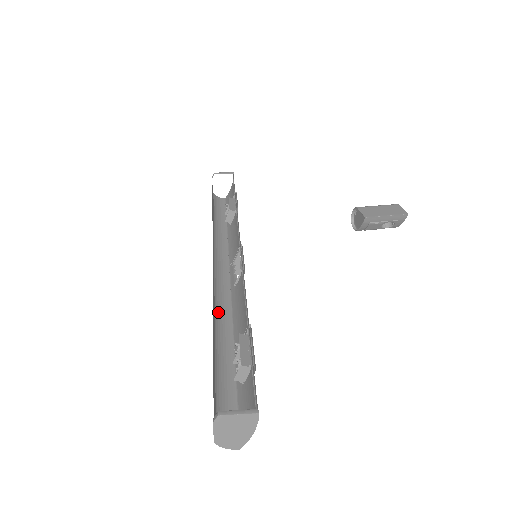
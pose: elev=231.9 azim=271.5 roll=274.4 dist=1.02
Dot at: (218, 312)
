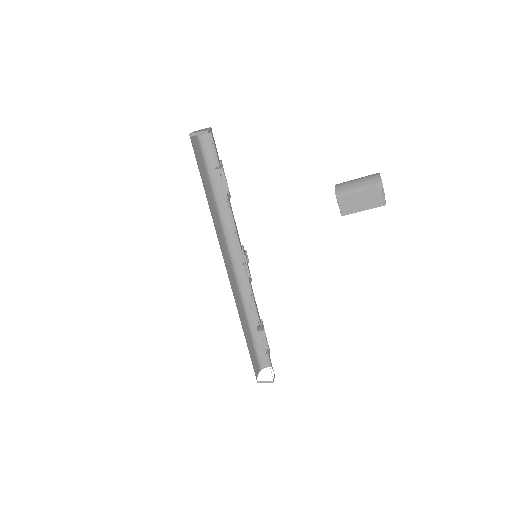
Dot at: (244, 295)
